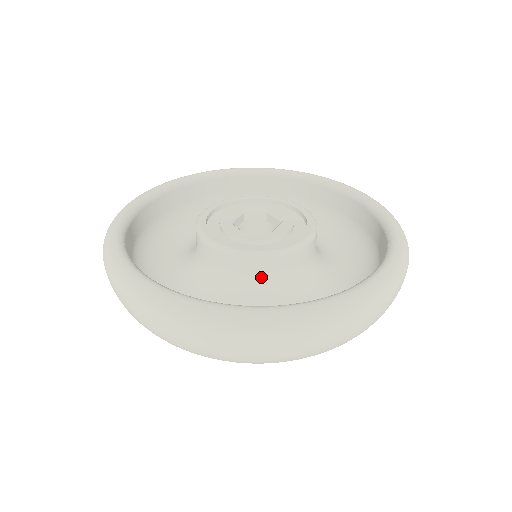
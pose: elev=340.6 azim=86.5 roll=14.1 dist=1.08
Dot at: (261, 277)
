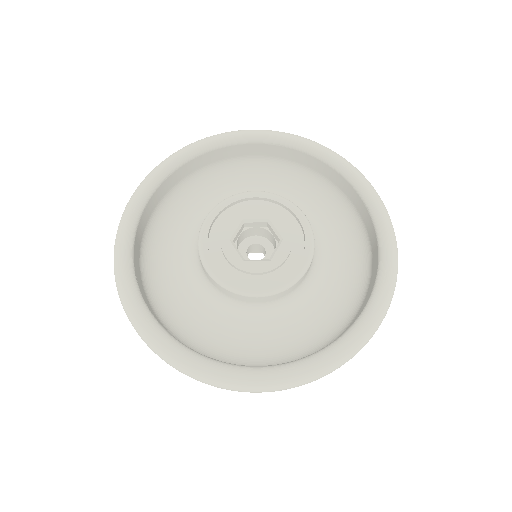
Dot at: (258, 304)
